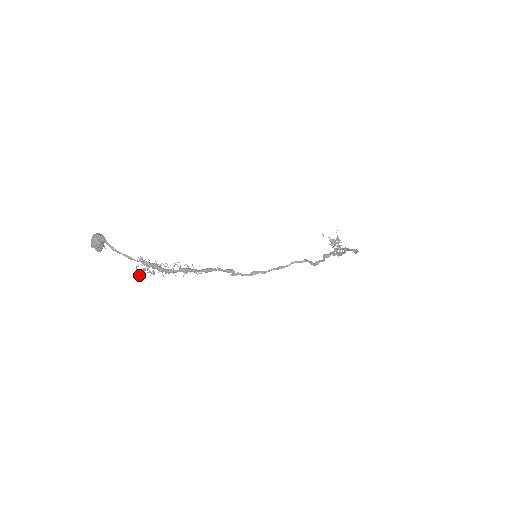
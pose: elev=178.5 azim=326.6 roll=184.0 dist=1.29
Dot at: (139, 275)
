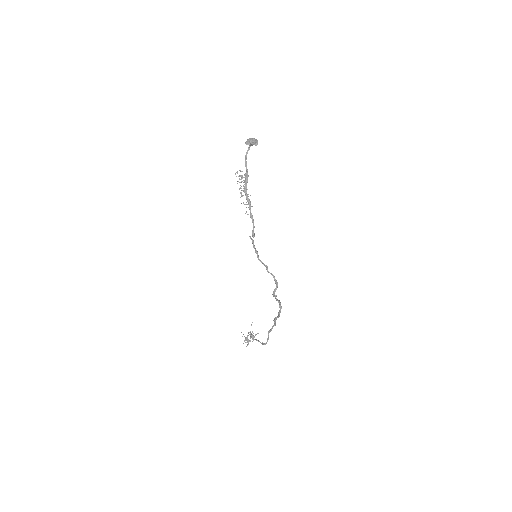
Dot at: occluded
